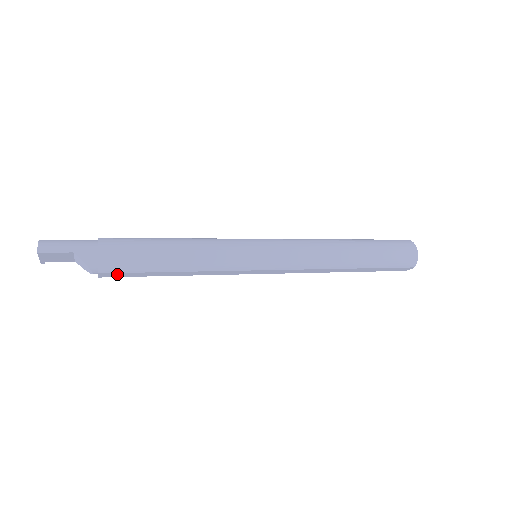
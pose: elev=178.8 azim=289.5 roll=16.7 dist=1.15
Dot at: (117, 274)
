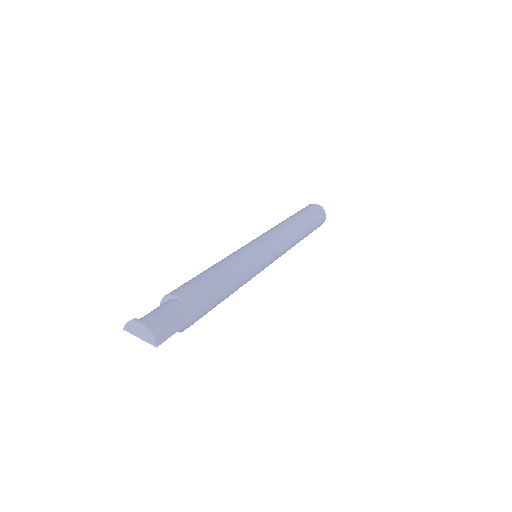
Dot at: occluded
